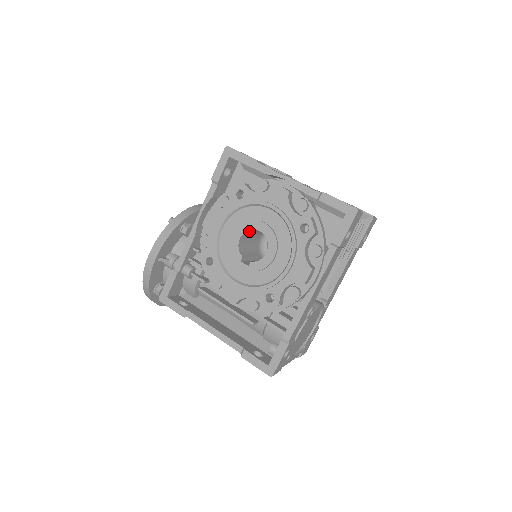
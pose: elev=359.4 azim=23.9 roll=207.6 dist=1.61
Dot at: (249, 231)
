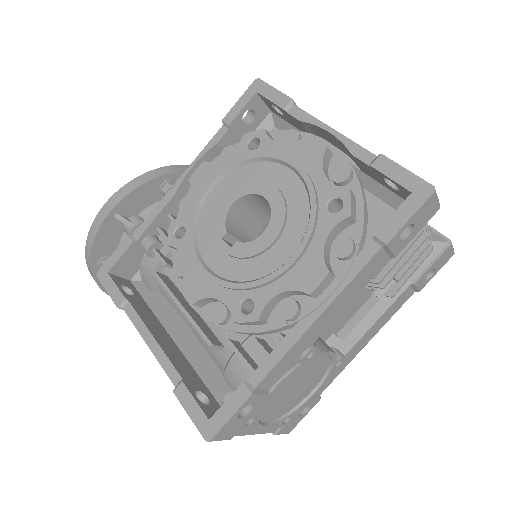
Dot at: (250, 199)
